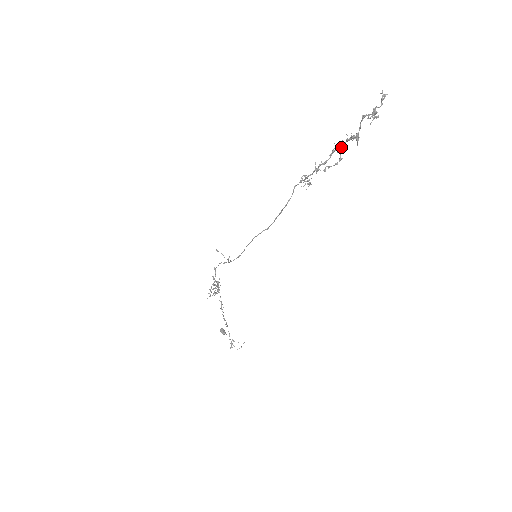
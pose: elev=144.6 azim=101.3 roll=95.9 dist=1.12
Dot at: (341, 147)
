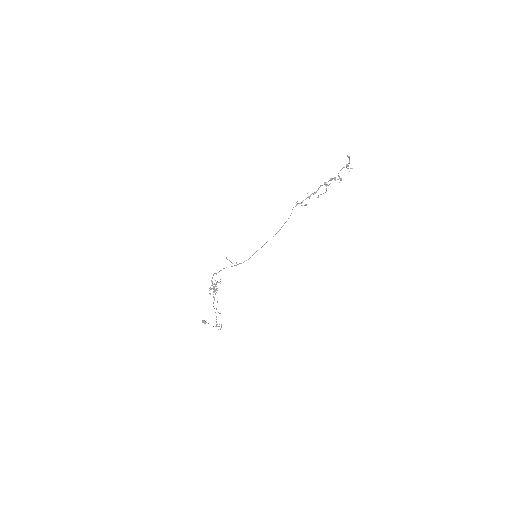
Dot at: (326, 184)
